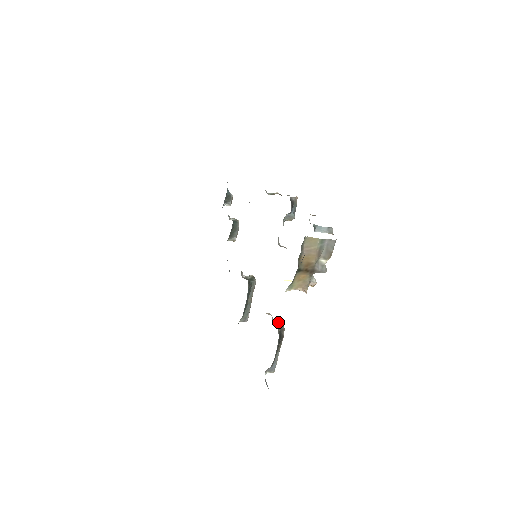
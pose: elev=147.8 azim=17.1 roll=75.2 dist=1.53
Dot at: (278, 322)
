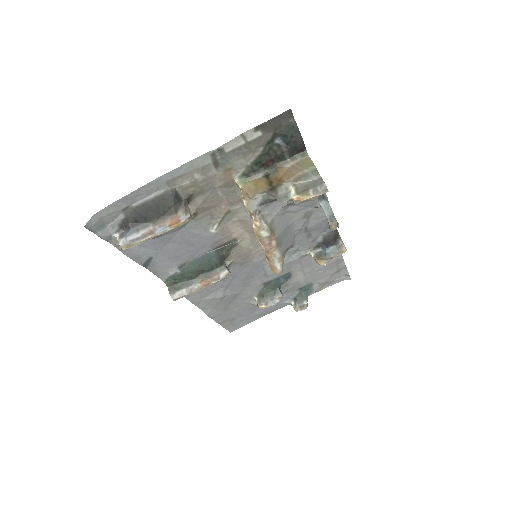
Dot at: (191, 215)
